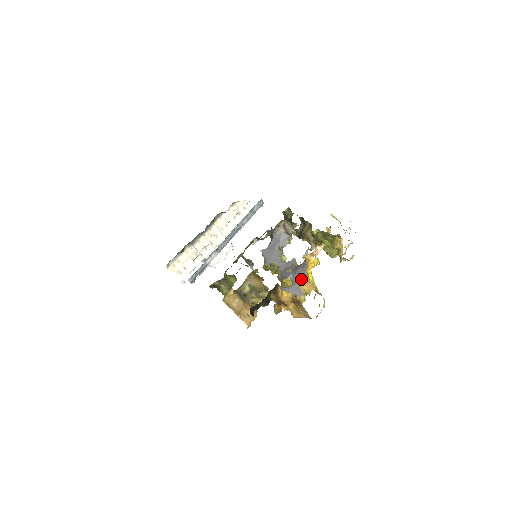
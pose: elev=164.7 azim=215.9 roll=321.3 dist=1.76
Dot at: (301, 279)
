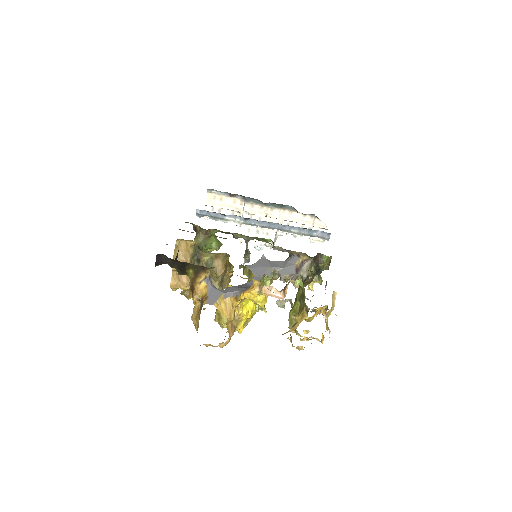
Dot at: (230, 295)
